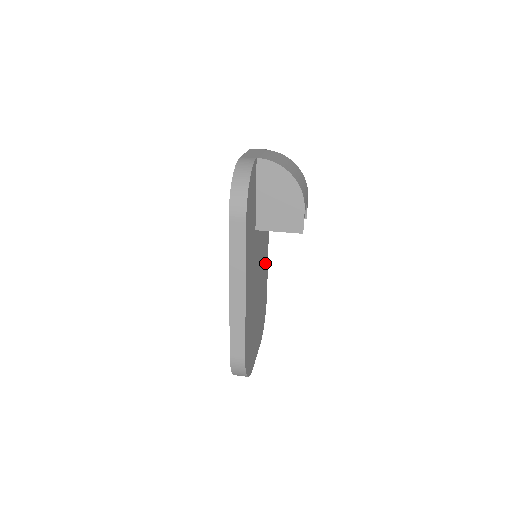
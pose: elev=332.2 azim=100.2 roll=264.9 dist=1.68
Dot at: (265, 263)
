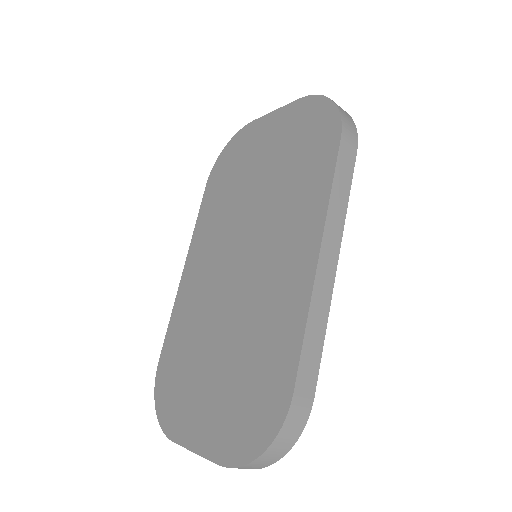
Dot at: occluded
